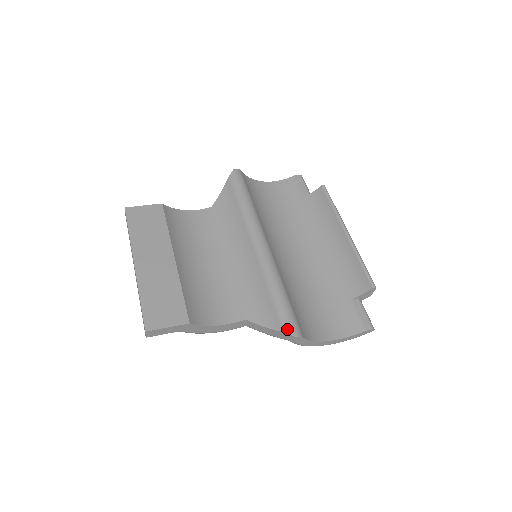
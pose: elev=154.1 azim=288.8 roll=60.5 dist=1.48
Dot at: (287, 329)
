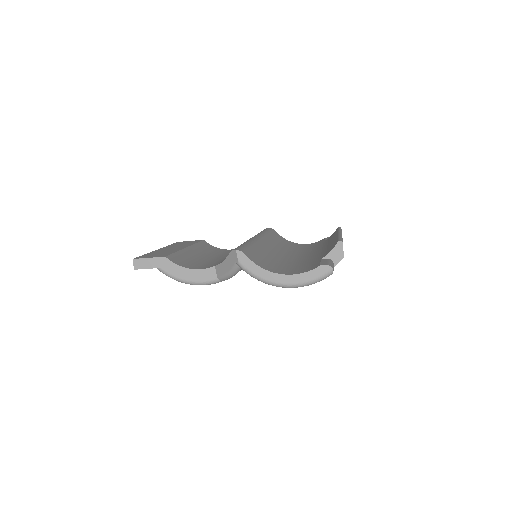
Dot at: occluded
